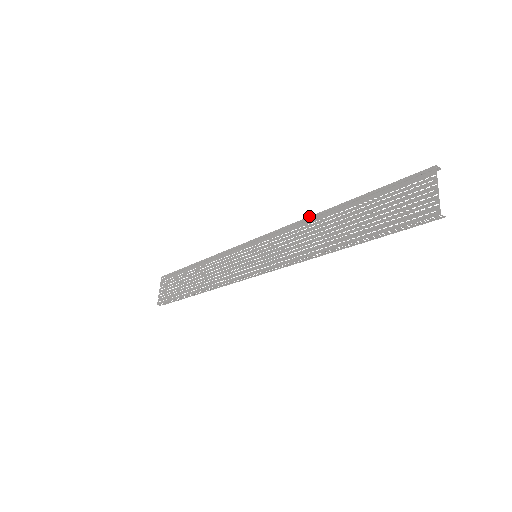
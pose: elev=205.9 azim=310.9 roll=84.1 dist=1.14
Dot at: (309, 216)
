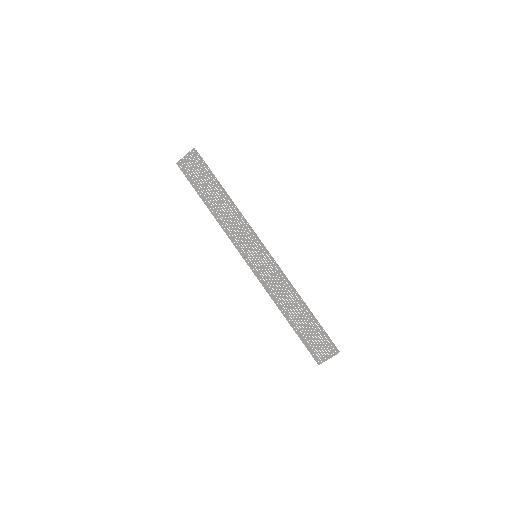
Dot at: (293, 288)
